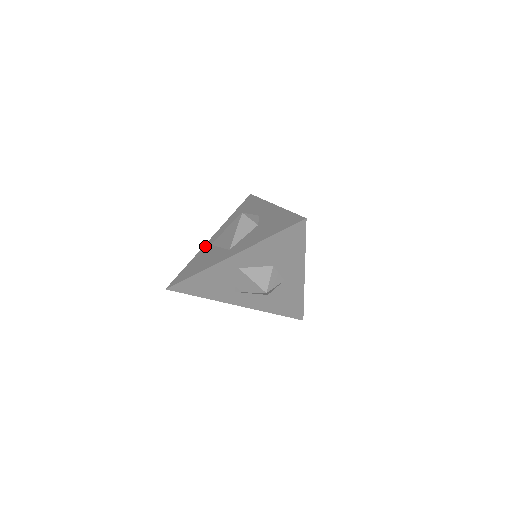
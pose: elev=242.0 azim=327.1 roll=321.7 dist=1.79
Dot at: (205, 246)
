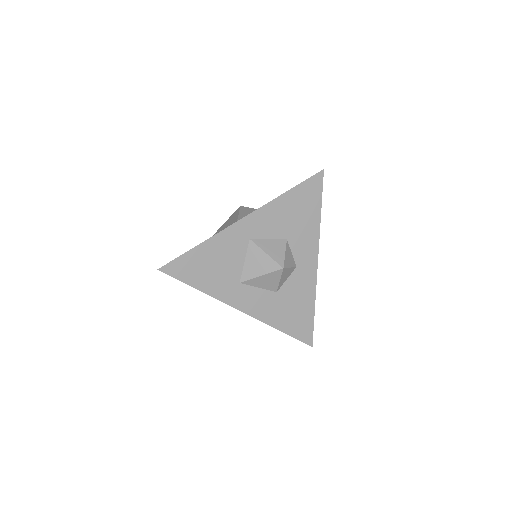
Dot at: occluded
